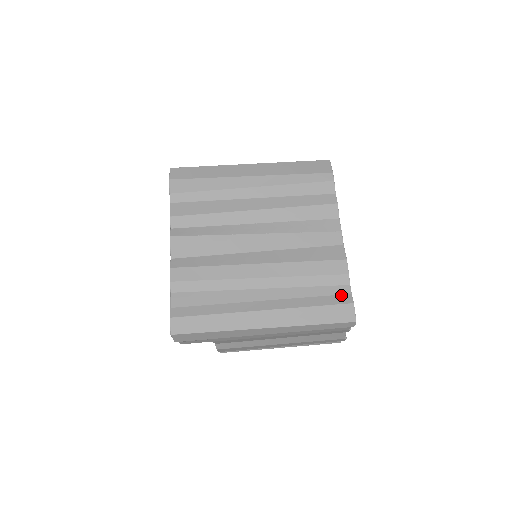
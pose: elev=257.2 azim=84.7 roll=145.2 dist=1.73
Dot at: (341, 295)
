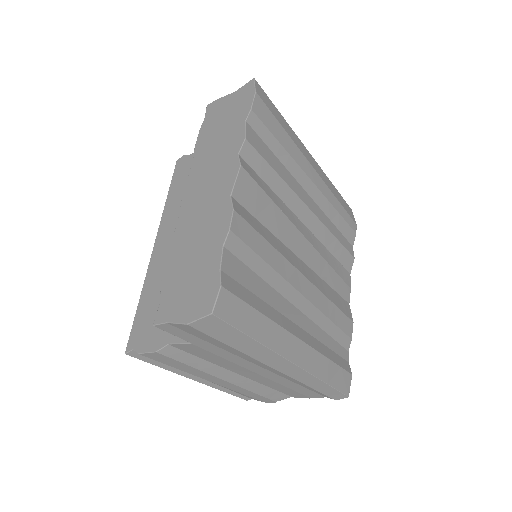
Dot at: (344, 359)
